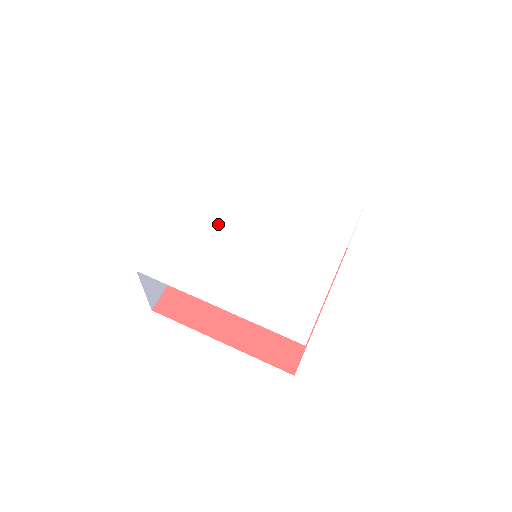
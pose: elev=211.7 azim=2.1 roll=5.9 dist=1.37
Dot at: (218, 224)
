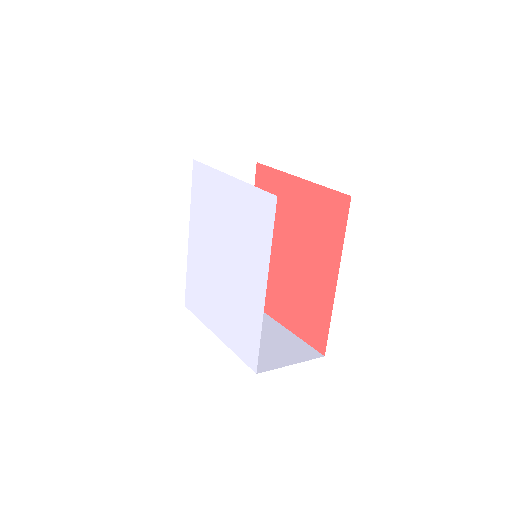
Dot at: (204, 255)
